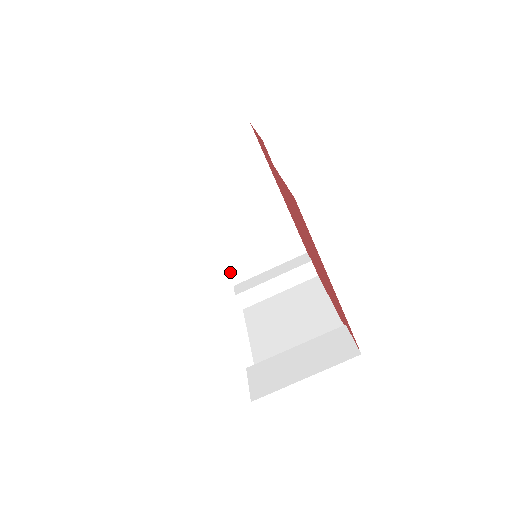
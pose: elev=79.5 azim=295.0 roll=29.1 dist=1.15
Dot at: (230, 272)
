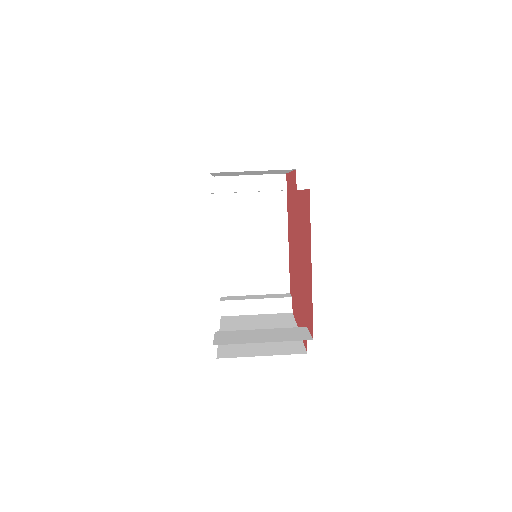
Dot at: (223, 283)
